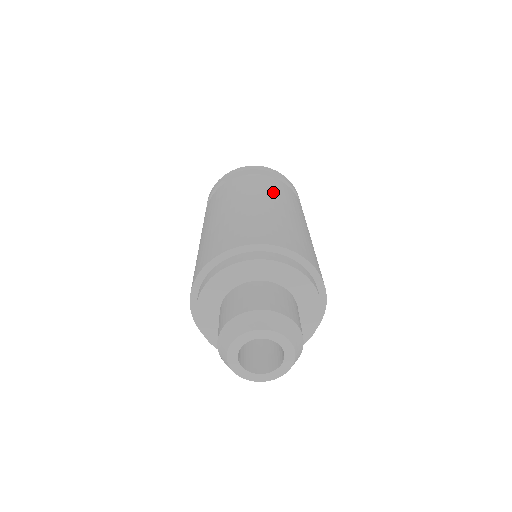
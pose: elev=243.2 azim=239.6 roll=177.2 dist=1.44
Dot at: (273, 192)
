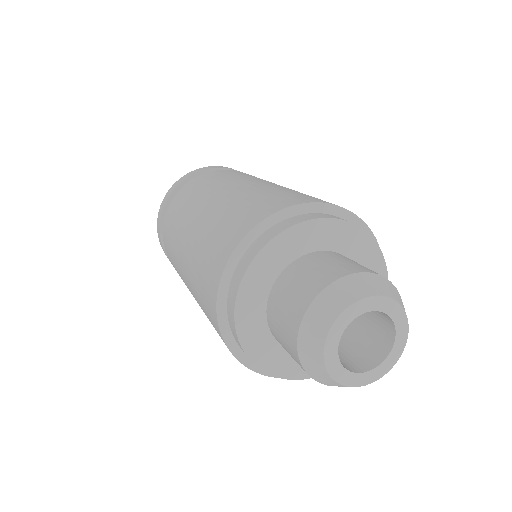
Dot at: occluded
